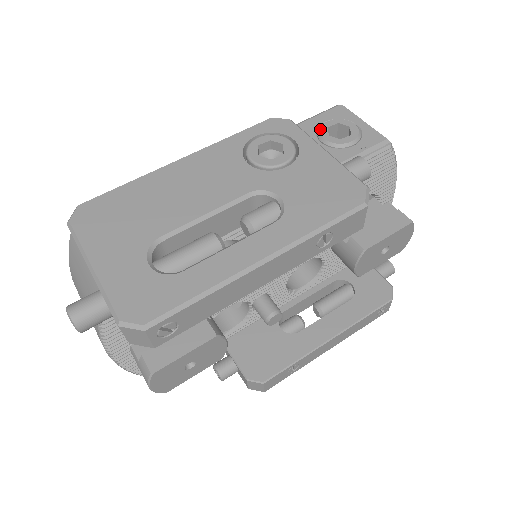
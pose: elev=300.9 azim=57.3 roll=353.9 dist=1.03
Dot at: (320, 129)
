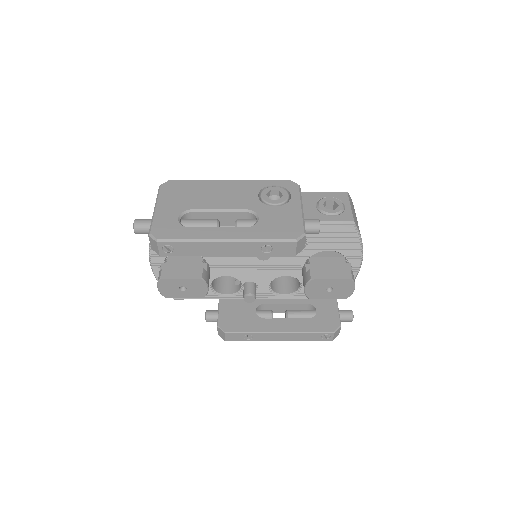
Dot at: (321, 199)
